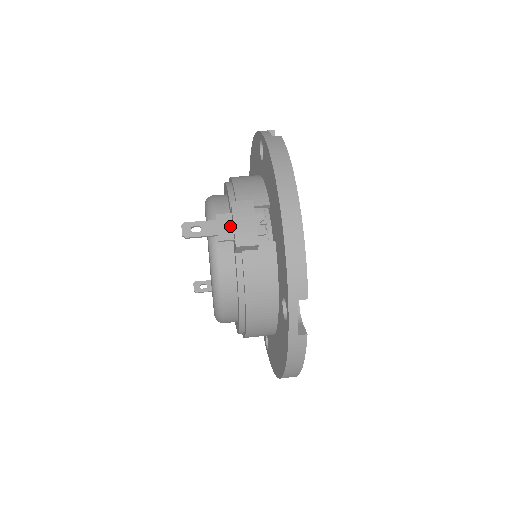
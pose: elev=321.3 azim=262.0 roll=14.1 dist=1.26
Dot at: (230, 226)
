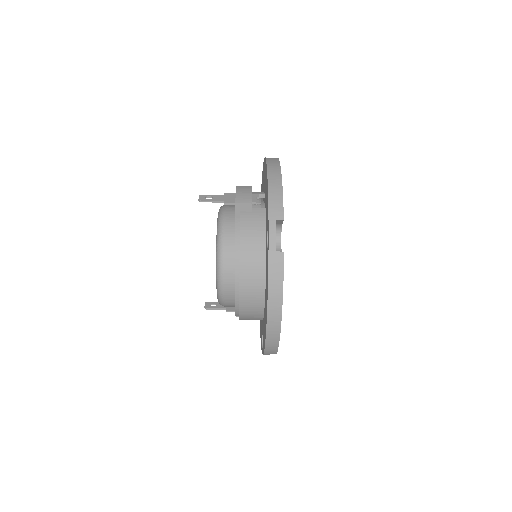
Dot at: (233, 198)
